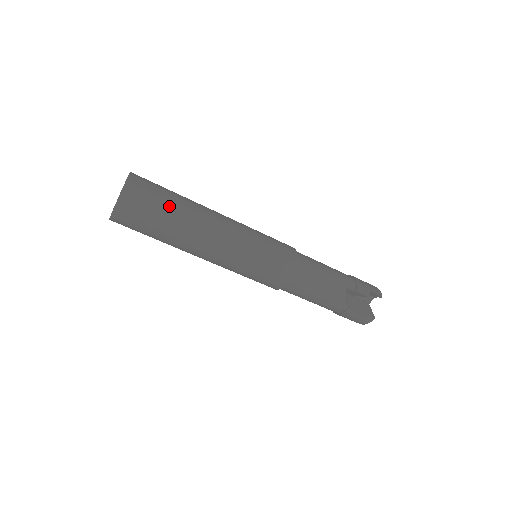
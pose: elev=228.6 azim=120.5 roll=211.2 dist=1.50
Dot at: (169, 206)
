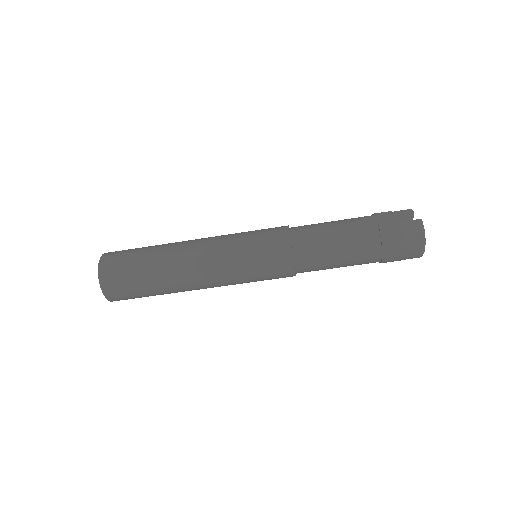
Dot at: (146, 247)
